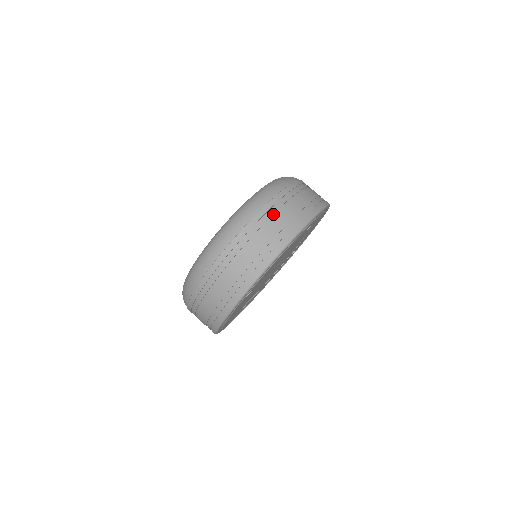
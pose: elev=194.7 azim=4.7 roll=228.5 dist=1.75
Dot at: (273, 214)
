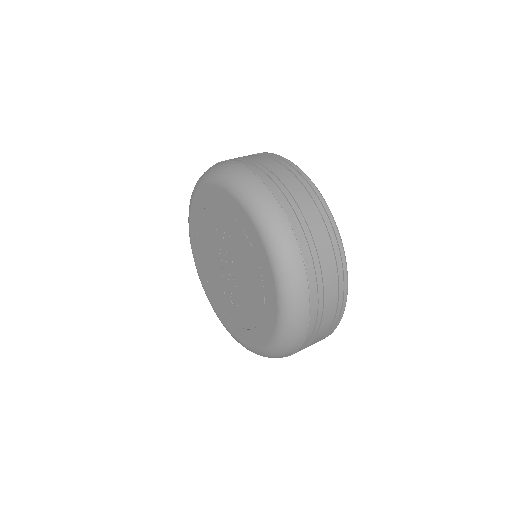
Dot at: (318, 277)
